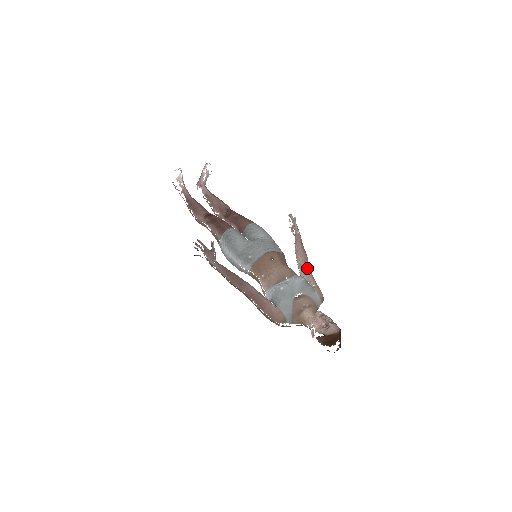
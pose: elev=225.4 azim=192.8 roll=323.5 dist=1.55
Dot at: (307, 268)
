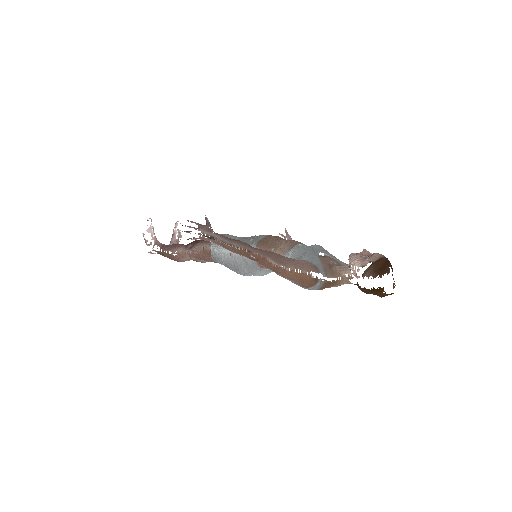
Dot at: (318, 254)
